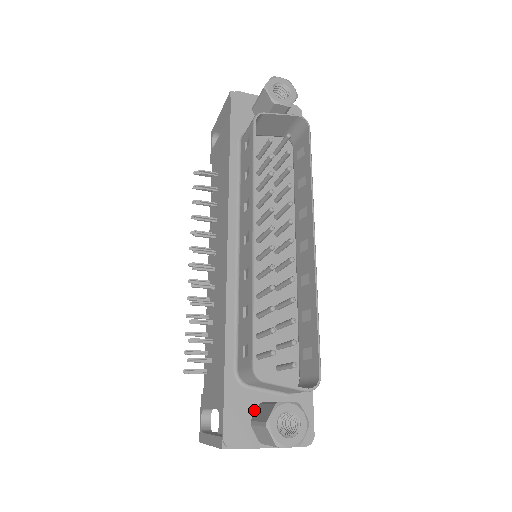
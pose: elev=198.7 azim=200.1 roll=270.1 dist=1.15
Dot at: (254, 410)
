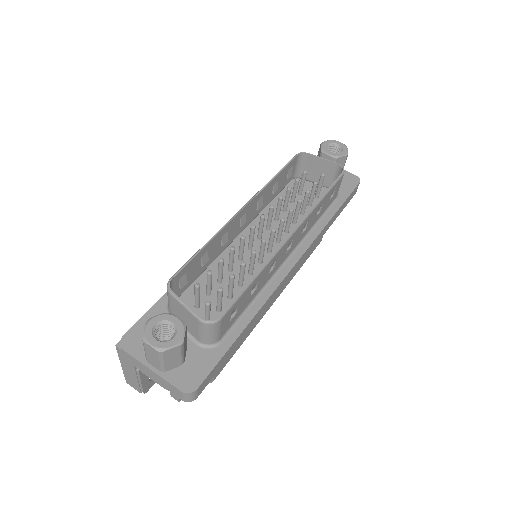
Dot at: occluded
